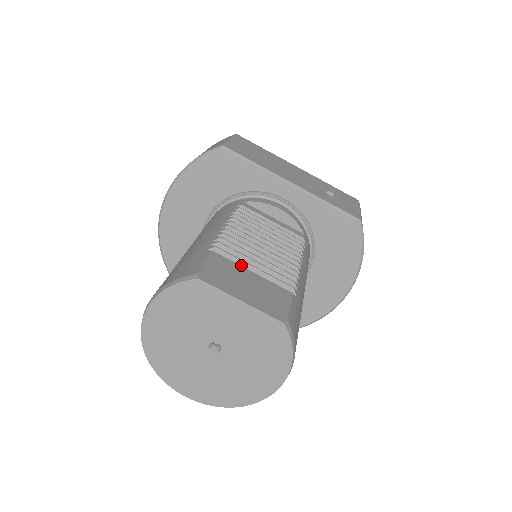
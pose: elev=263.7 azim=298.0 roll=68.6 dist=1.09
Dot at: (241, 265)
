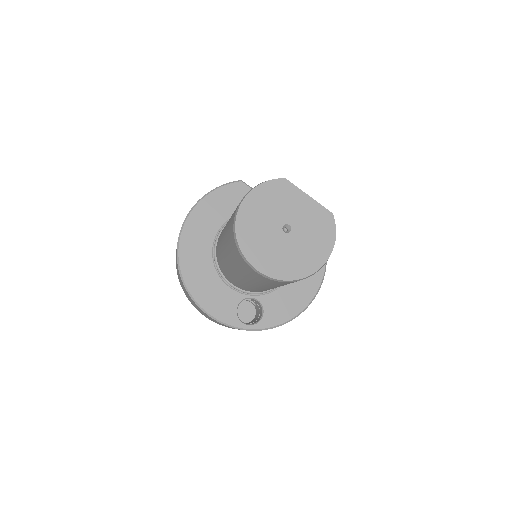
Dot at: occluded
